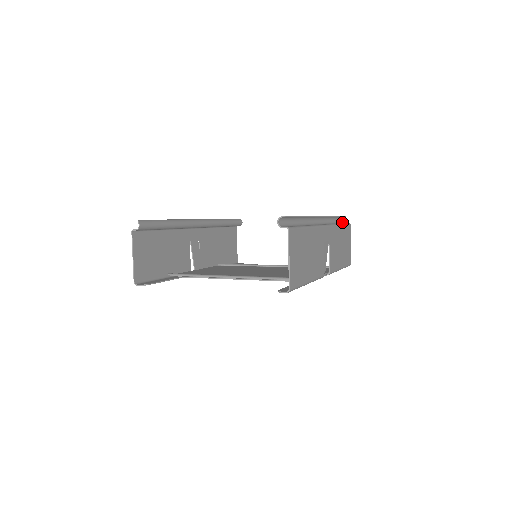
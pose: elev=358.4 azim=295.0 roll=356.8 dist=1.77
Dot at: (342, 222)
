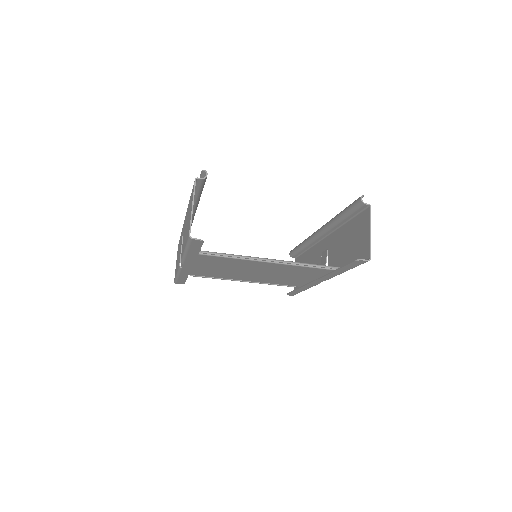
Dot at: (293, 254)
